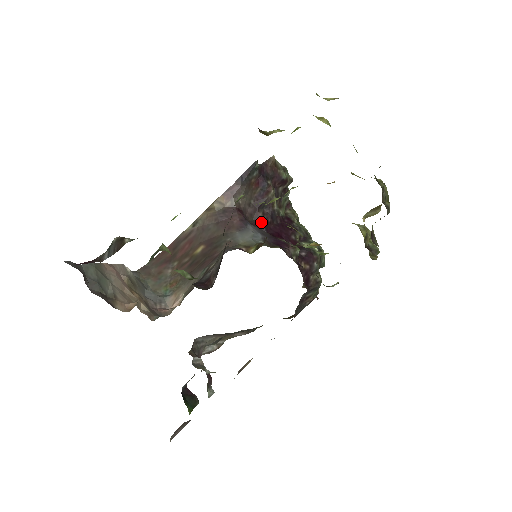
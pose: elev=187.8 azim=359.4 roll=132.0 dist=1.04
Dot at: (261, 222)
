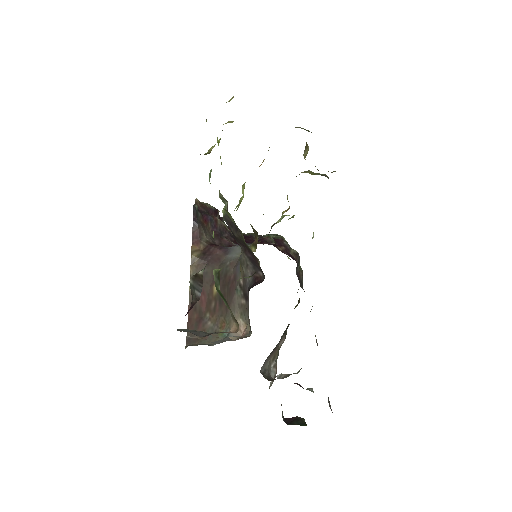
Dot at: (231, 243)
